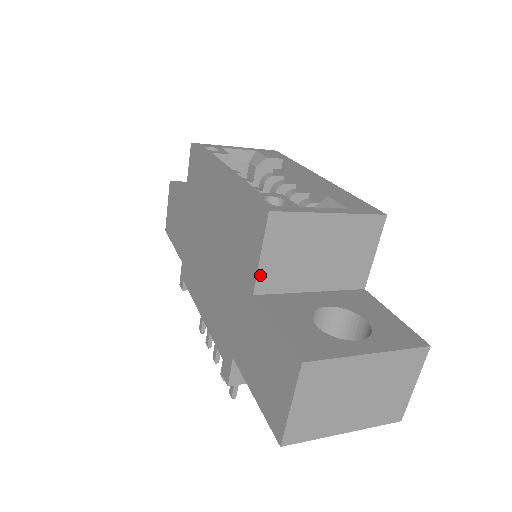
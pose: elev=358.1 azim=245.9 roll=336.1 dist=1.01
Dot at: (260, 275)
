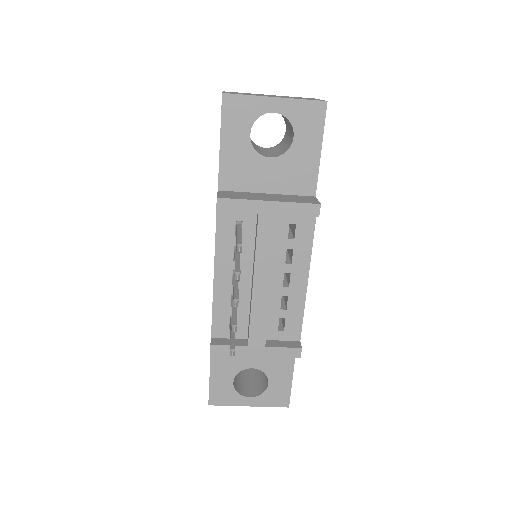
Dot at: occluded
